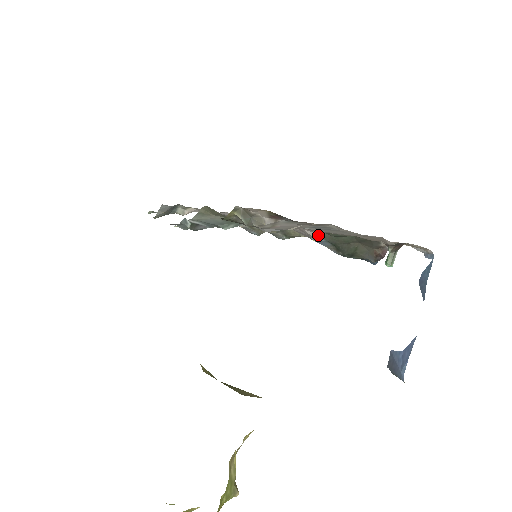
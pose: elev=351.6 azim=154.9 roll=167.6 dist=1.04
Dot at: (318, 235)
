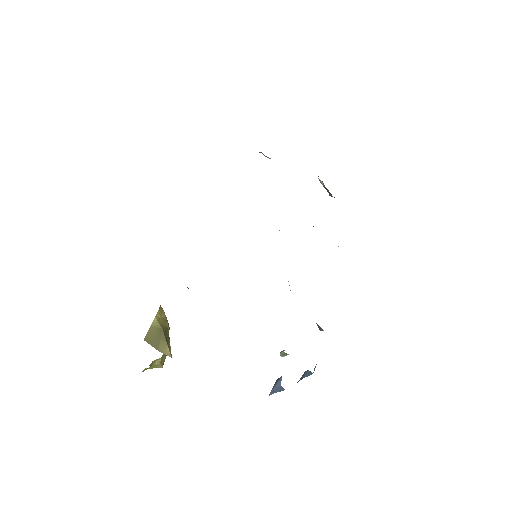
Dot at: occluded
